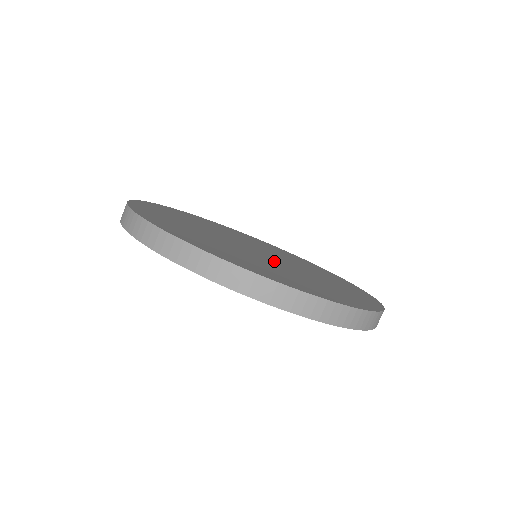
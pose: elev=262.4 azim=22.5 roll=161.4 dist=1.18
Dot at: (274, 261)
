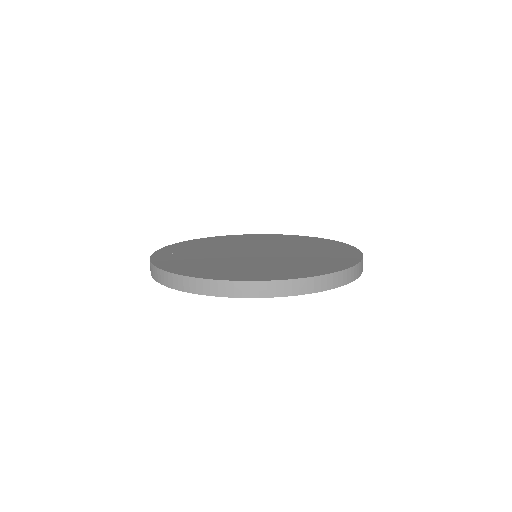
Dot at: (281, 252)
